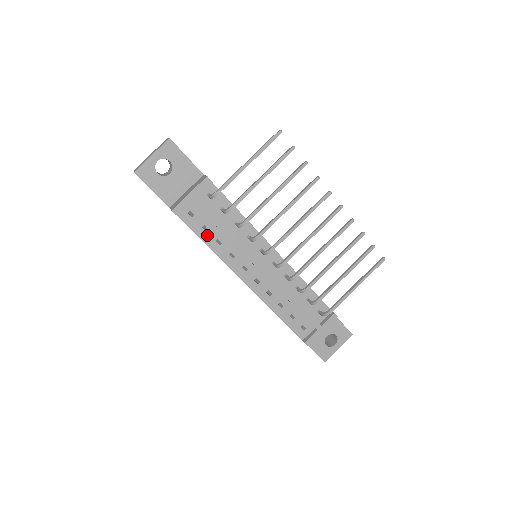
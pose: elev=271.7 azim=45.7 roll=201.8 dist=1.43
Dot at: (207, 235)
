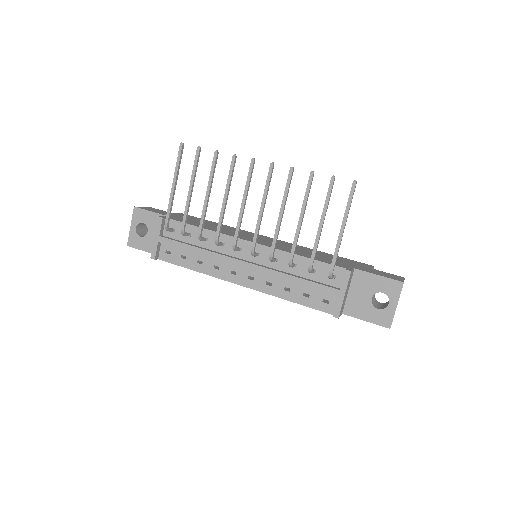
Dot at: (188, 262)
